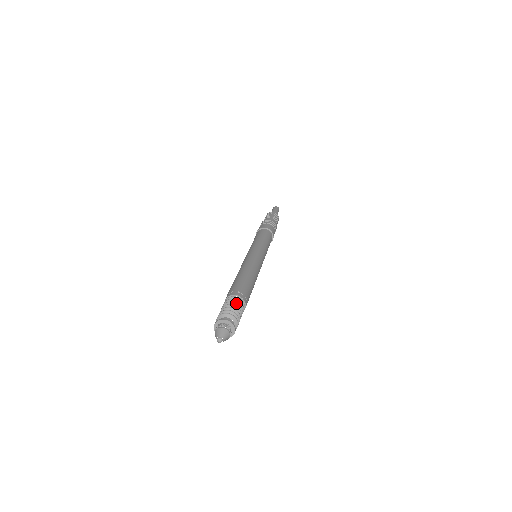
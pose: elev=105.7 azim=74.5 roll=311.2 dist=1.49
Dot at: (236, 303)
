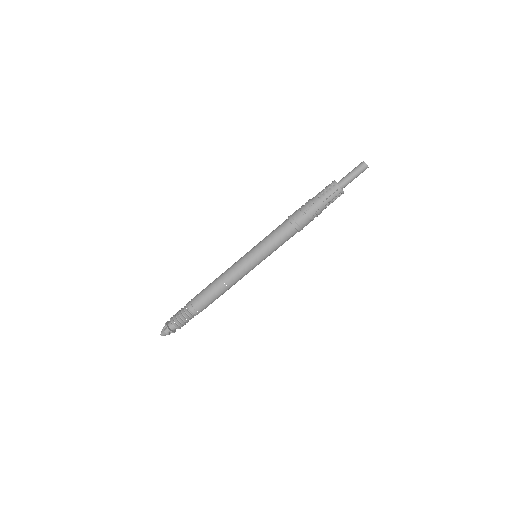
Dot at: (187, 319)
